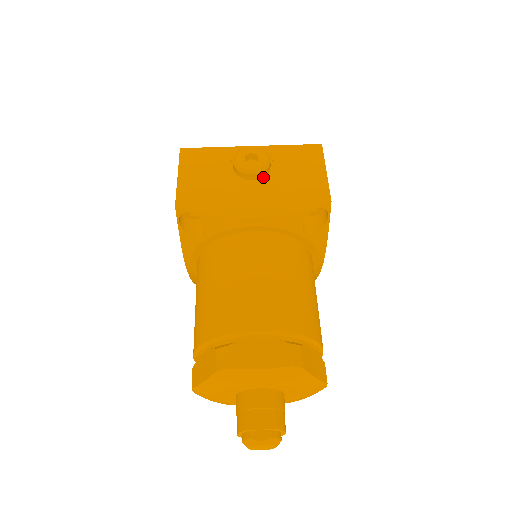
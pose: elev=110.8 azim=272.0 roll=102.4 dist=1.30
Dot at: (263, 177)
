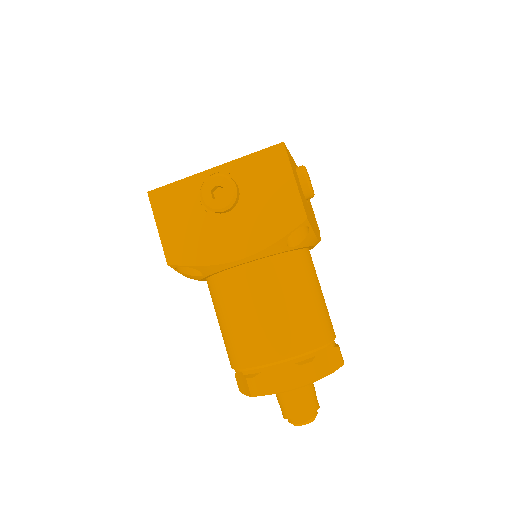
Dot at: (235, 206)
